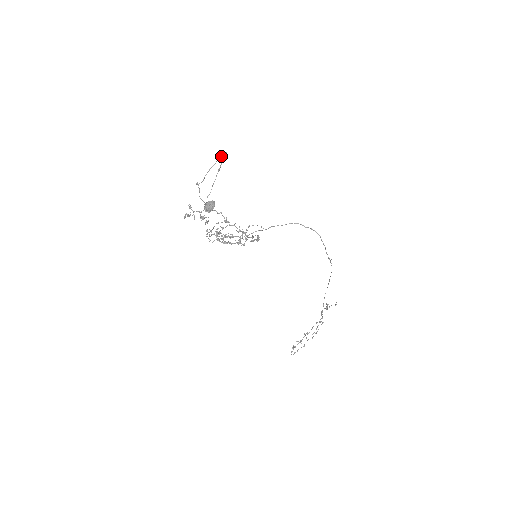
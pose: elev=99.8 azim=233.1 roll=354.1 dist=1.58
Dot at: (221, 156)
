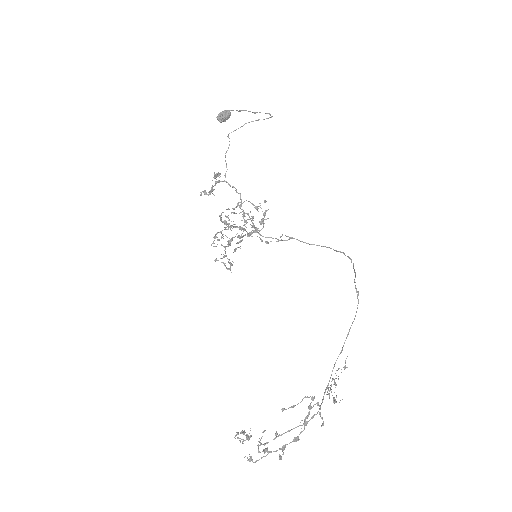
Dot at: occluded
